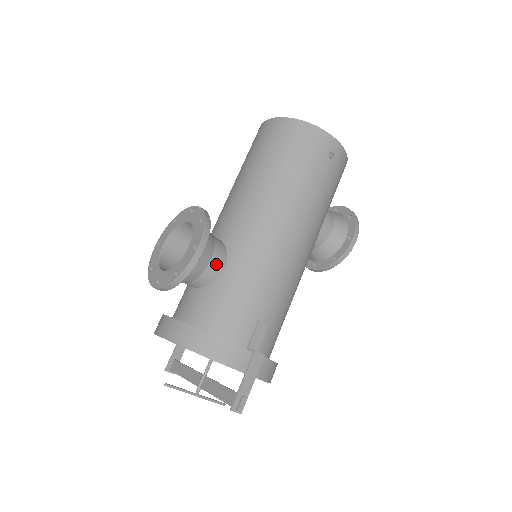
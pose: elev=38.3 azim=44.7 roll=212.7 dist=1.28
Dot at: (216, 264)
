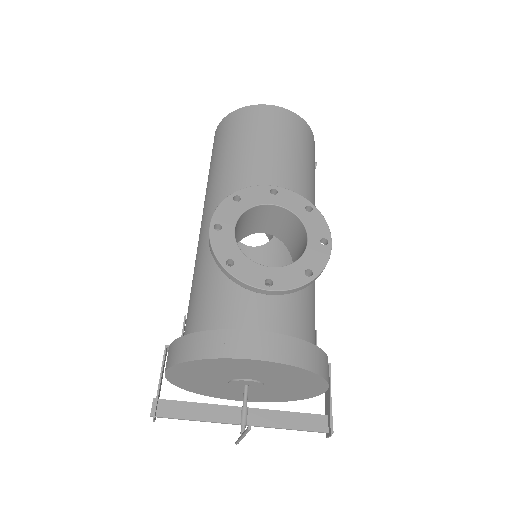
Dot at: occluded
